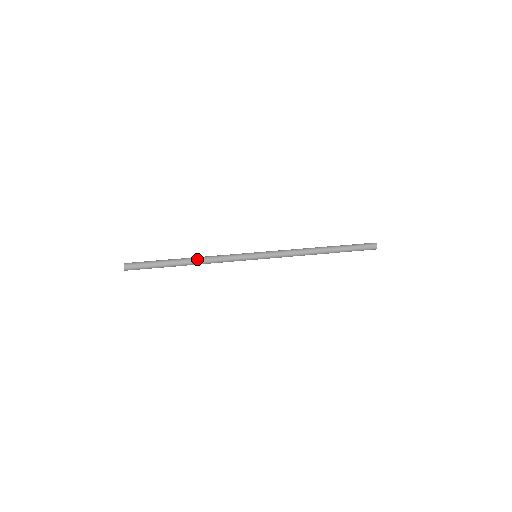
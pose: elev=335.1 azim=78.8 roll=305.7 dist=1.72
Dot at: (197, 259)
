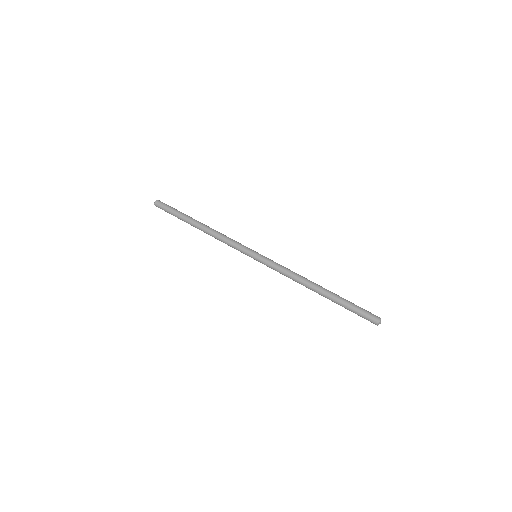
Dot at: (208, 227)
